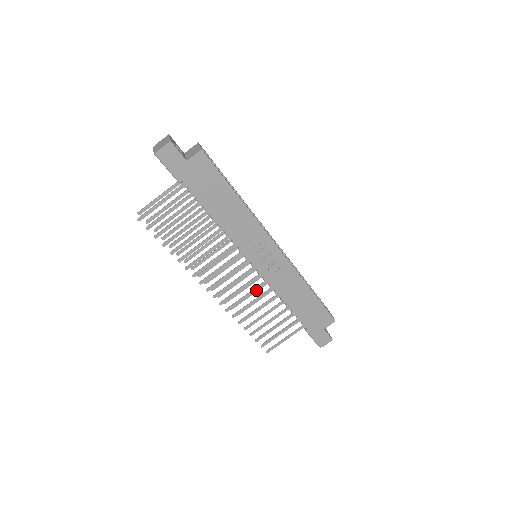
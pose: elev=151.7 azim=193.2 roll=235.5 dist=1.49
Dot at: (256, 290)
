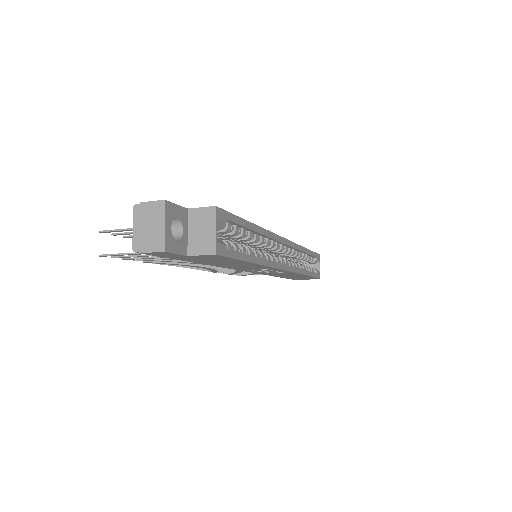
Dot at: occluded
